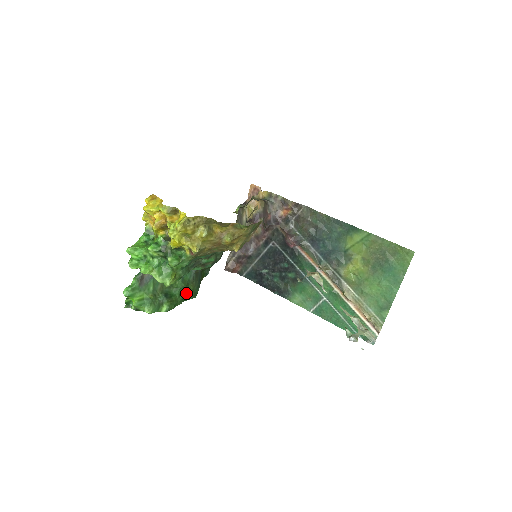
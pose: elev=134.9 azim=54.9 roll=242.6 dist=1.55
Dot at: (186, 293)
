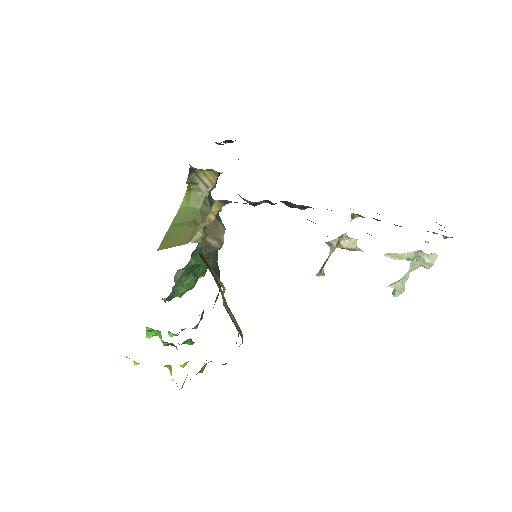
Dot at: occluded
